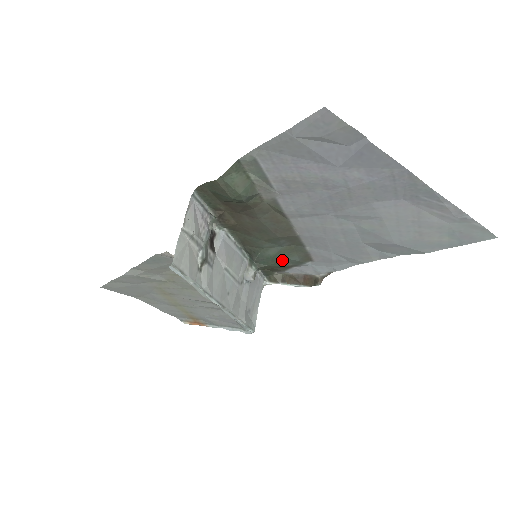
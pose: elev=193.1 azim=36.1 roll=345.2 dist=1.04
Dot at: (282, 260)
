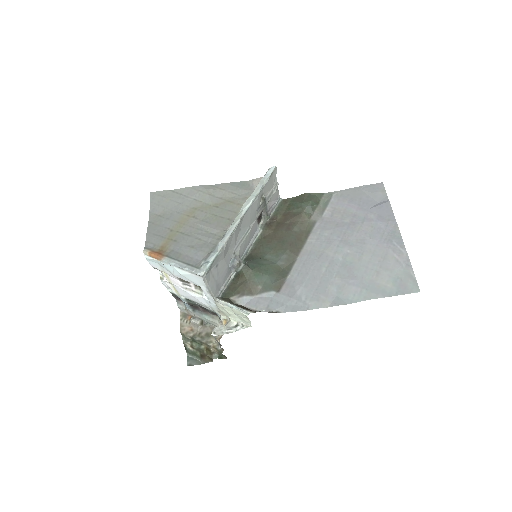
Dot at: (264, 274)
